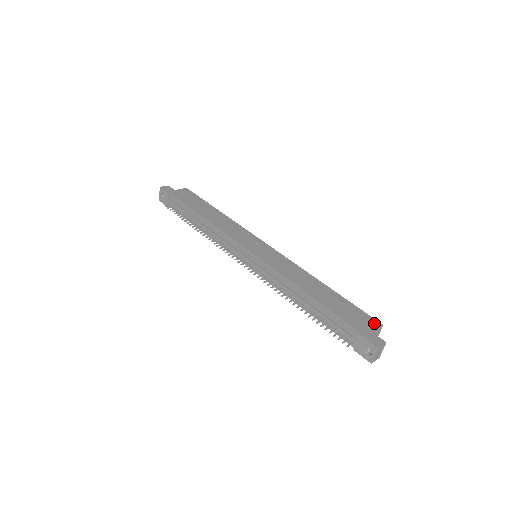
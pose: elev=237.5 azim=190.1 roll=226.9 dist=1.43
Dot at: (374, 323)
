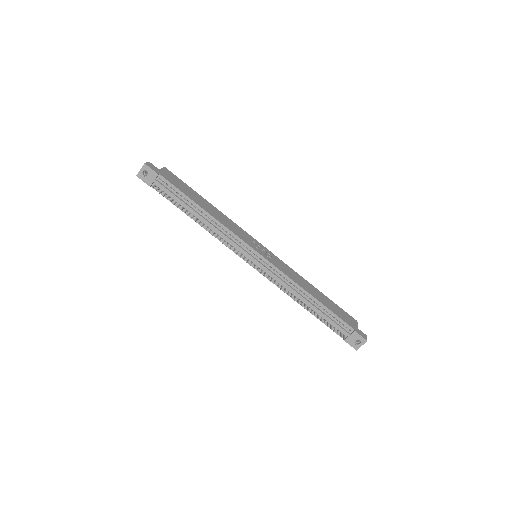
Dot at: (354, 320)
